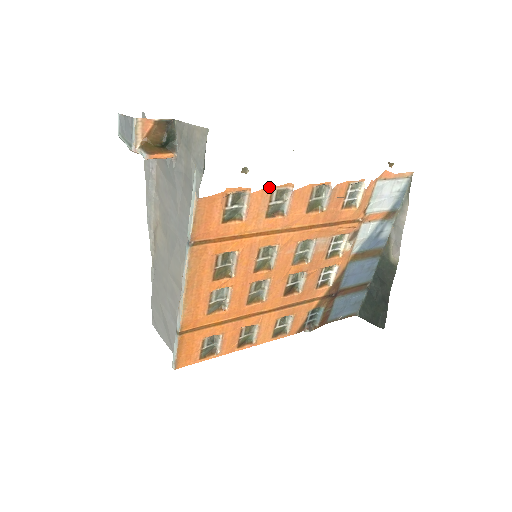
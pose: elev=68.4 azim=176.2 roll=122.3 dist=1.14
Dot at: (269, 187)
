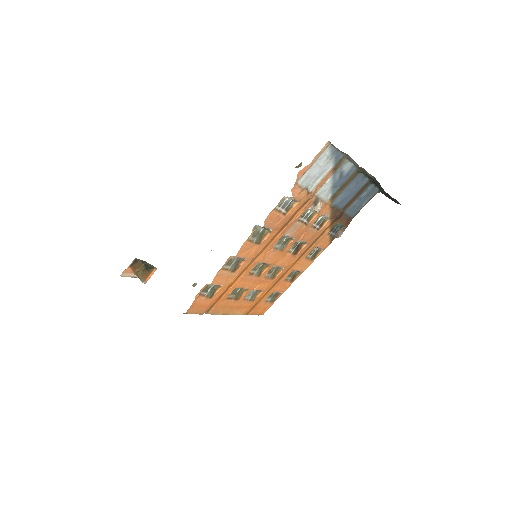
Dot at: (218, 271)
